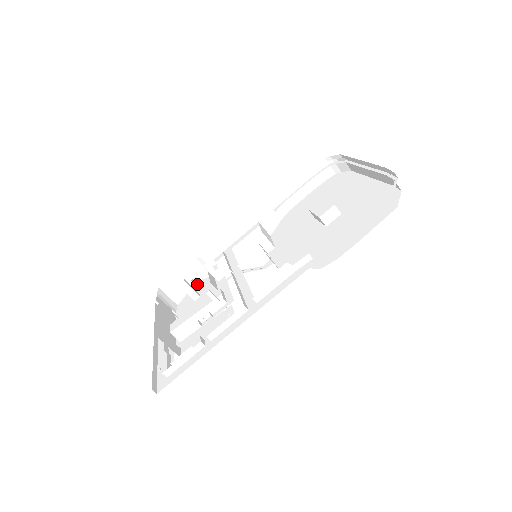
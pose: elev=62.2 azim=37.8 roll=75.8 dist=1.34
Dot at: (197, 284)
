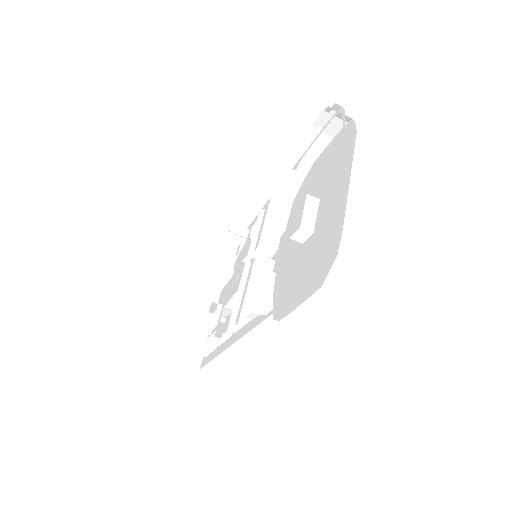
Dot at: (247, 241)
